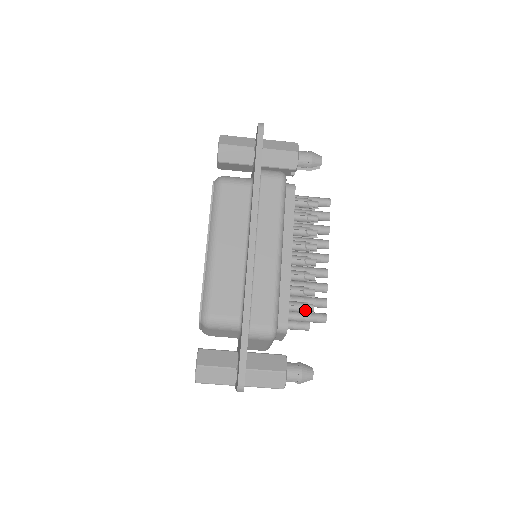
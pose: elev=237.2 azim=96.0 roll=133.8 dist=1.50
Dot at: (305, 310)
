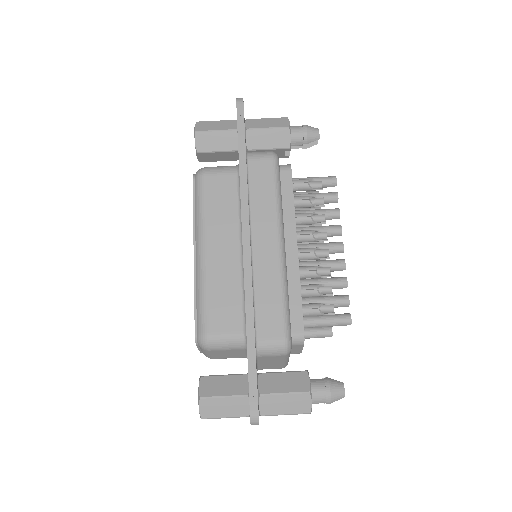
Dot at: (323, 312)
